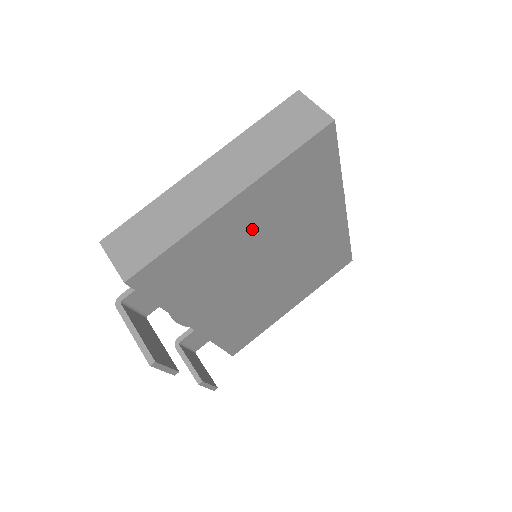
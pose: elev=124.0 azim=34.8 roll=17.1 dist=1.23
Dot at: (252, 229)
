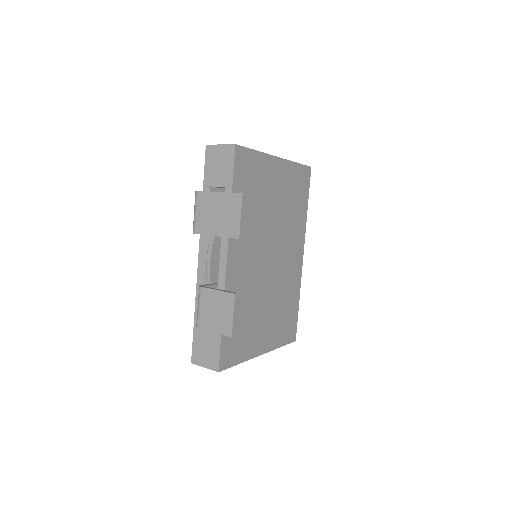
Dot at: (276, 197)
